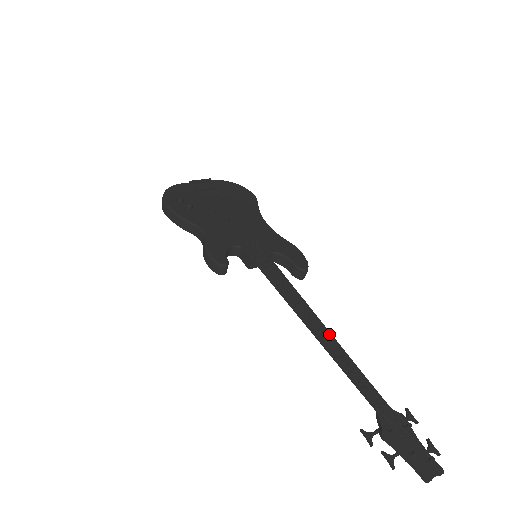
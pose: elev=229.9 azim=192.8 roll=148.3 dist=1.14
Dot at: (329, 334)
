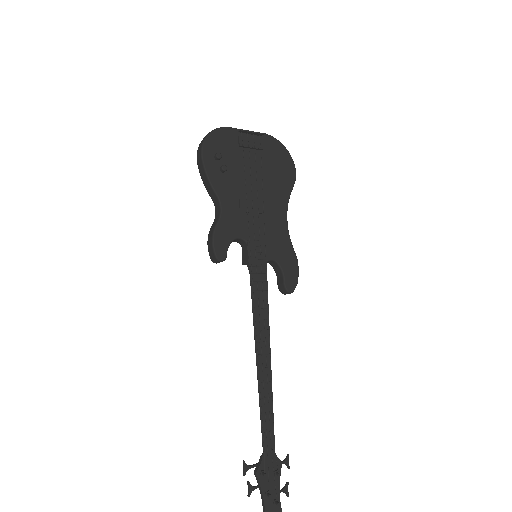
Dot at: (270, 371)
